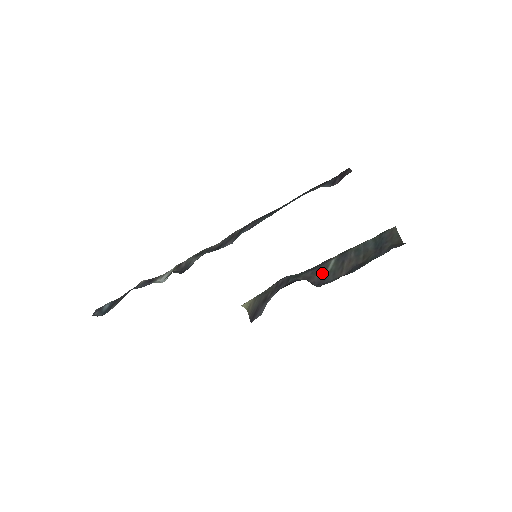
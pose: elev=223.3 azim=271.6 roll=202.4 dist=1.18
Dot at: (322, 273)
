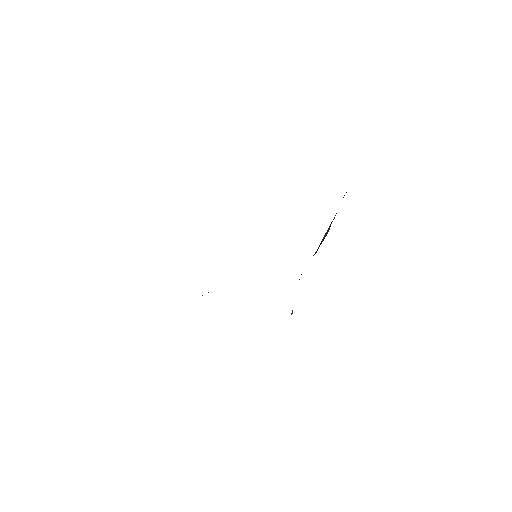
Dot at: occluded
